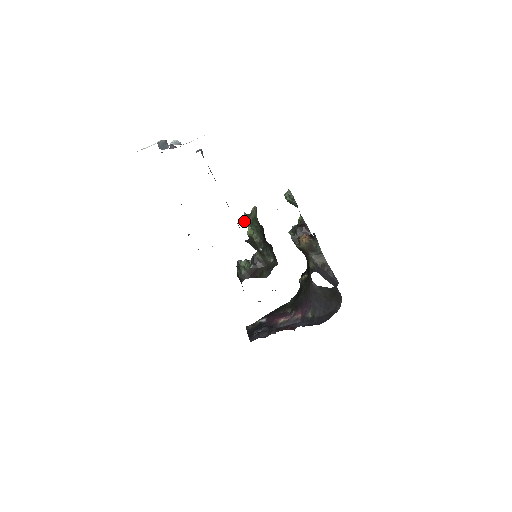
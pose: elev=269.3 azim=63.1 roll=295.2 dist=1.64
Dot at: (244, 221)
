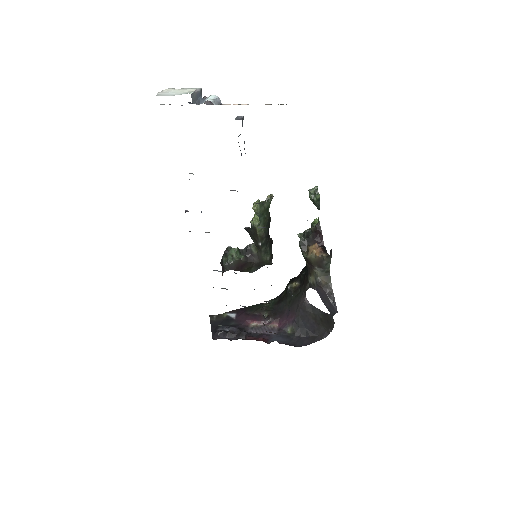
Dot at: (254, 209)
